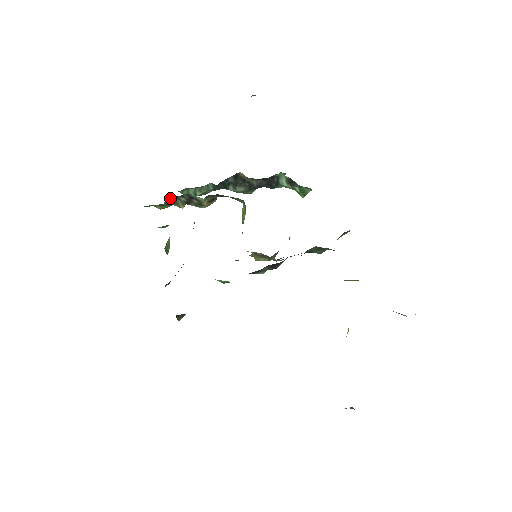
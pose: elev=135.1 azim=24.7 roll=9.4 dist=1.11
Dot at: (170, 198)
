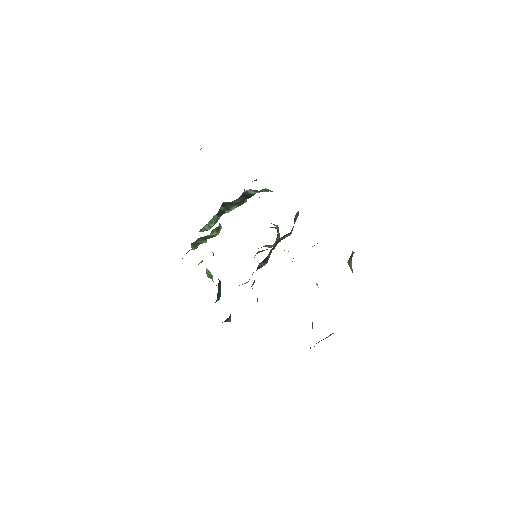
Dot at: (193, 243)
